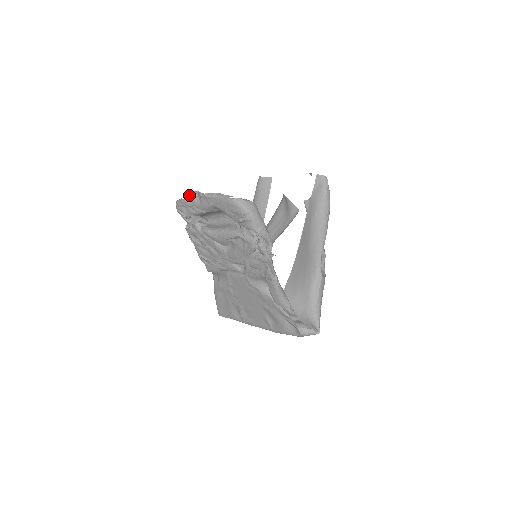
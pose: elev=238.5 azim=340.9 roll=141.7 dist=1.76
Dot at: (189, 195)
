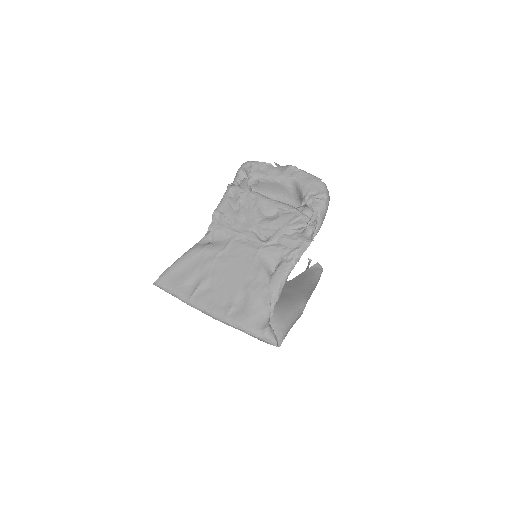
Dot at: occluded
